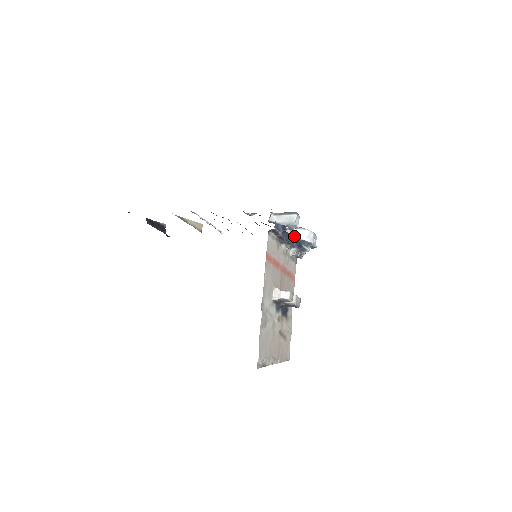
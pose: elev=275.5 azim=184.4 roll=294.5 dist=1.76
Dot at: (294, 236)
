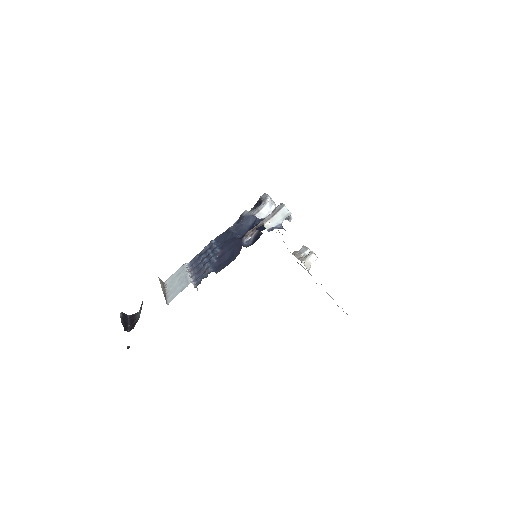
Dot at: (267, 214)
